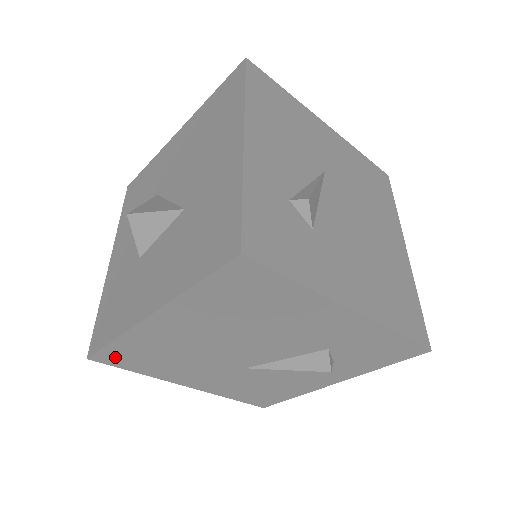
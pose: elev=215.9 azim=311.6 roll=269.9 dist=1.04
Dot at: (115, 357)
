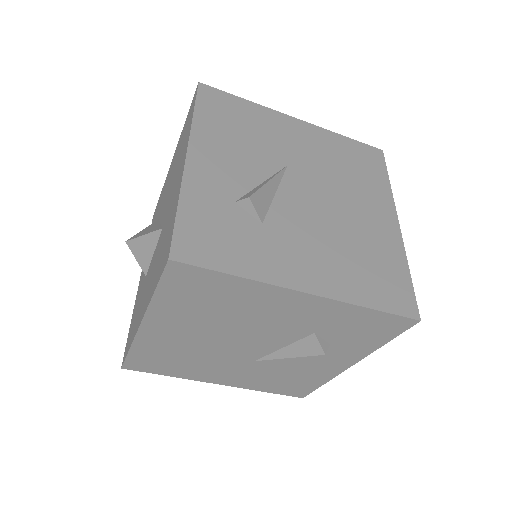
Dot at: (141, 364)
